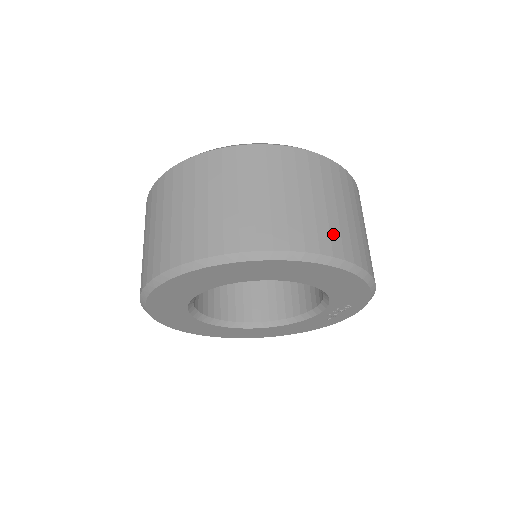
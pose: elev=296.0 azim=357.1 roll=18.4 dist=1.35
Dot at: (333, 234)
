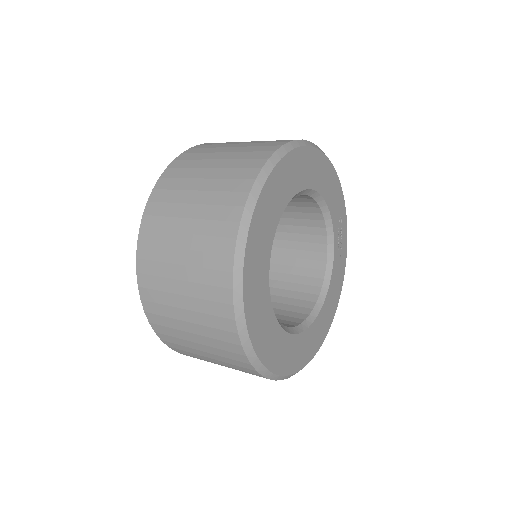
Dot at: occluded
